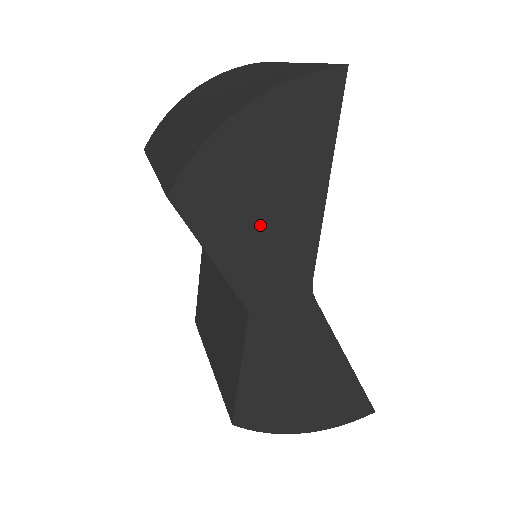
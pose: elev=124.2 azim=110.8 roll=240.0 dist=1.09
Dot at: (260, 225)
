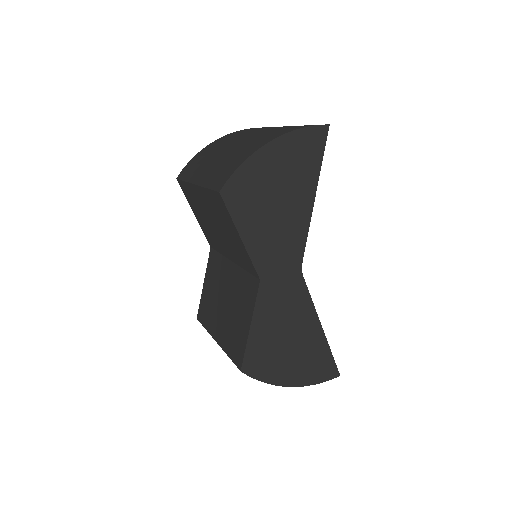
Dot at: (273, 218)
